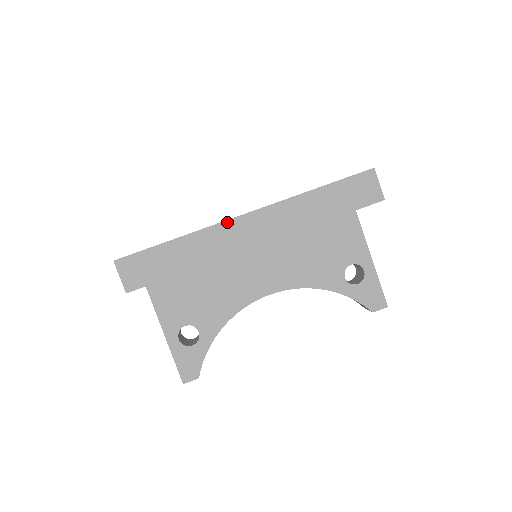
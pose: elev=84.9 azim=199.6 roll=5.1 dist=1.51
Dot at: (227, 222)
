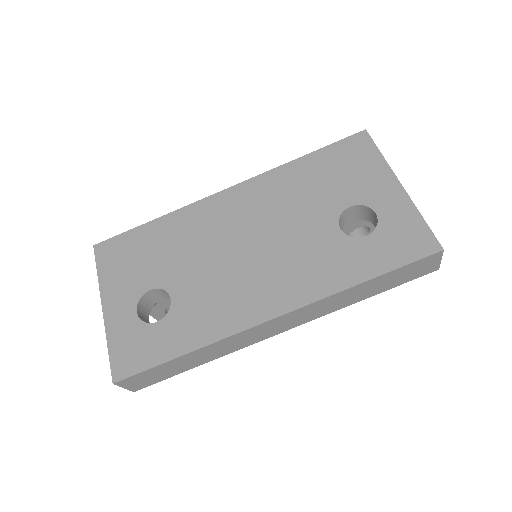
Dot at: (250, 329)
